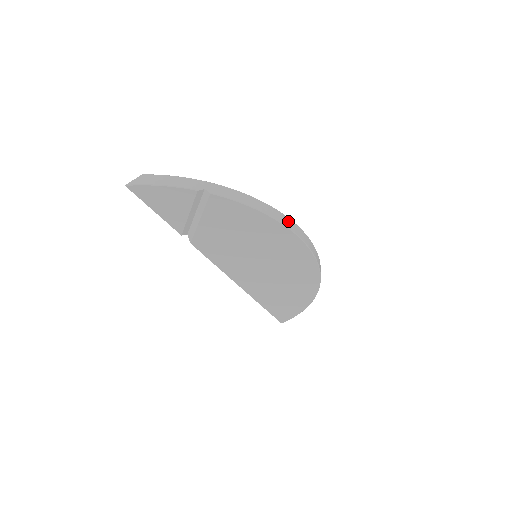
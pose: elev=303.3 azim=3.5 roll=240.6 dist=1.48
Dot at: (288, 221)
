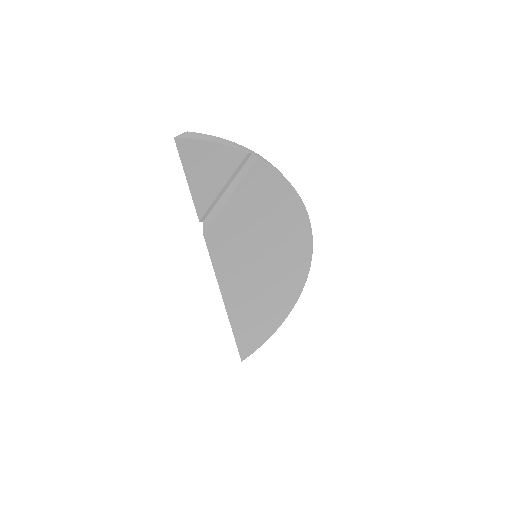
Dot at: occluded
